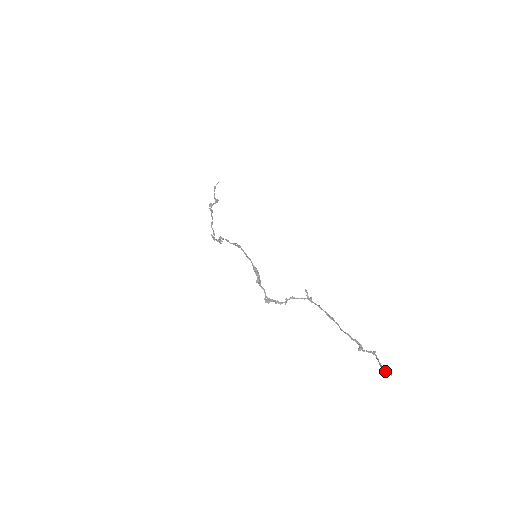
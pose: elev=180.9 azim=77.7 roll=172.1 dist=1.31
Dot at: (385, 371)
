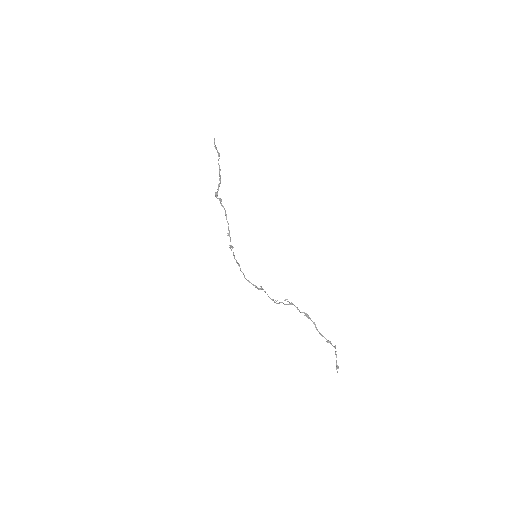
Dot at: (337, 366)
